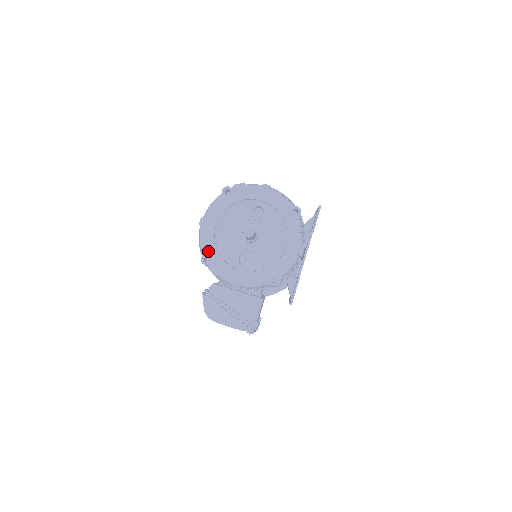
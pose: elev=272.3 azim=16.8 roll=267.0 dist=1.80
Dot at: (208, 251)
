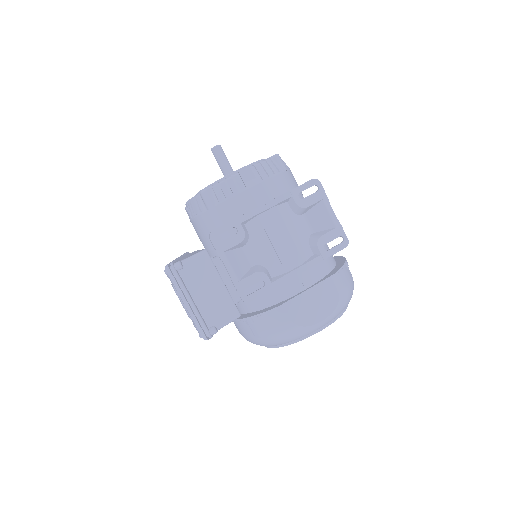
Dot at: occluded
